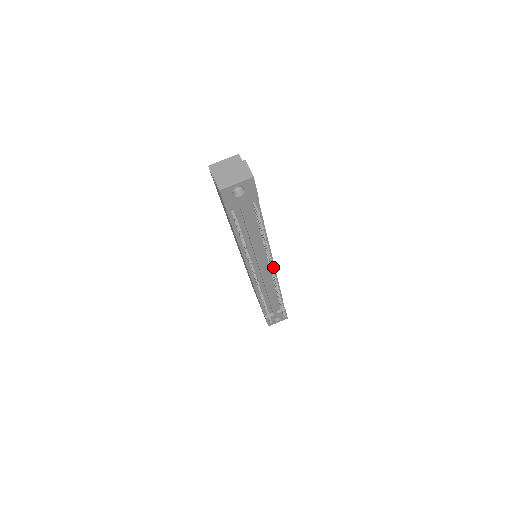
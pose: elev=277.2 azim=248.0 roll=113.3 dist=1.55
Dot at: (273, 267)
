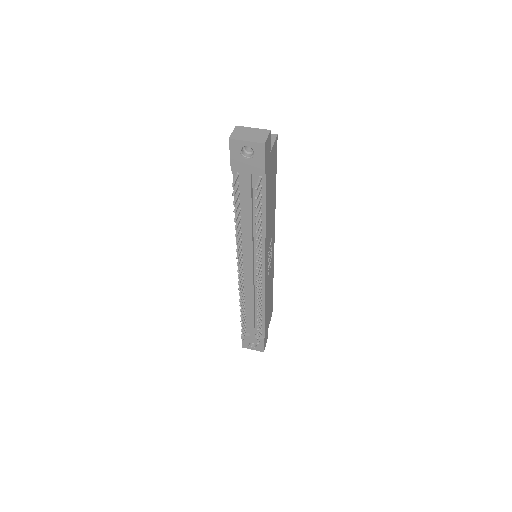
Dot at: (258, 267)
